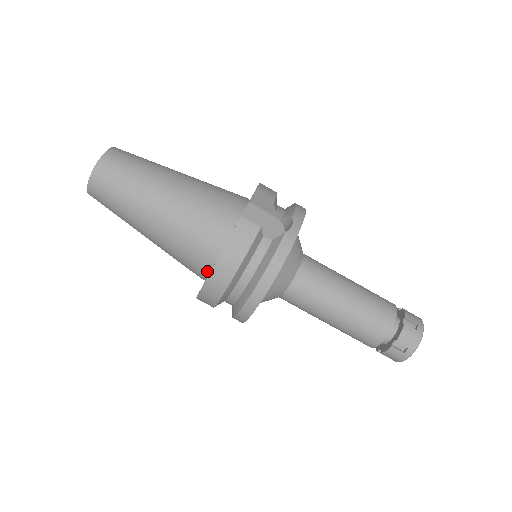
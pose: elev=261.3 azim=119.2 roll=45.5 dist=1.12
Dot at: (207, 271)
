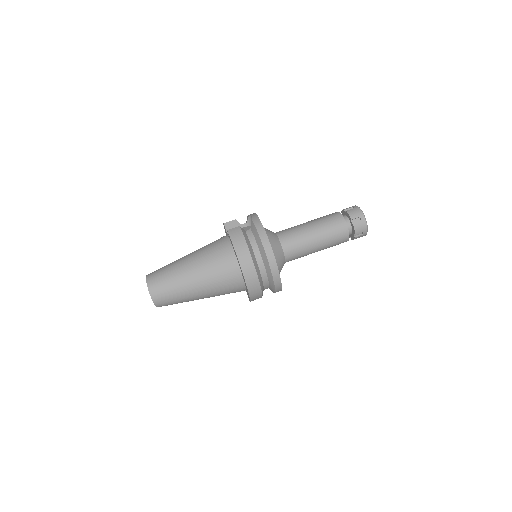
Dot at: (239, 273)
